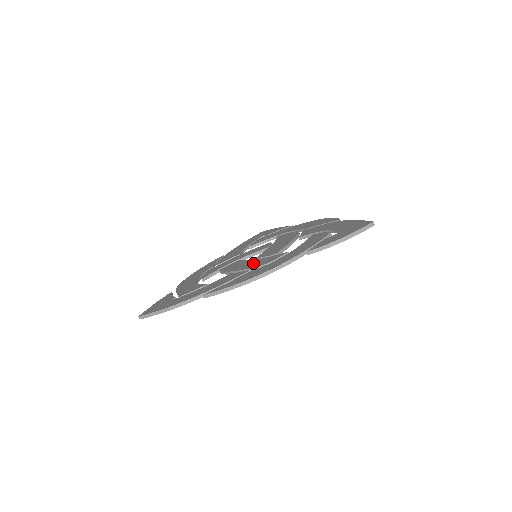
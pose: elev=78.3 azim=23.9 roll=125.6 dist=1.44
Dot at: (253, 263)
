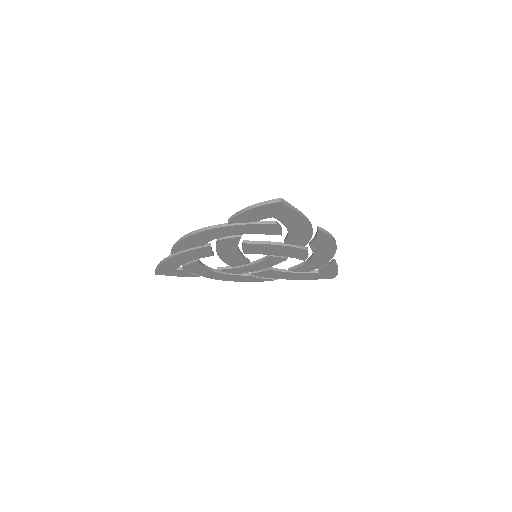
Dot at: occluded
